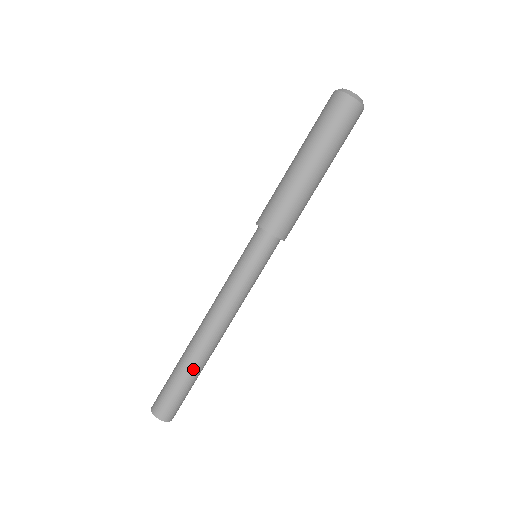
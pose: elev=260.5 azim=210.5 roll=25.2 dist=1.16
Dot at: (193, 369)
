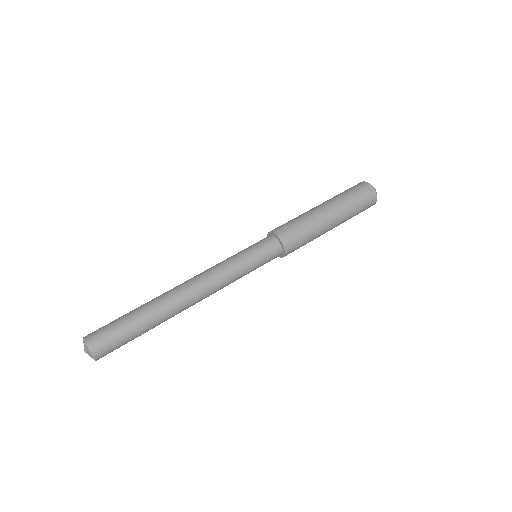
Dot at: (156, 321)
